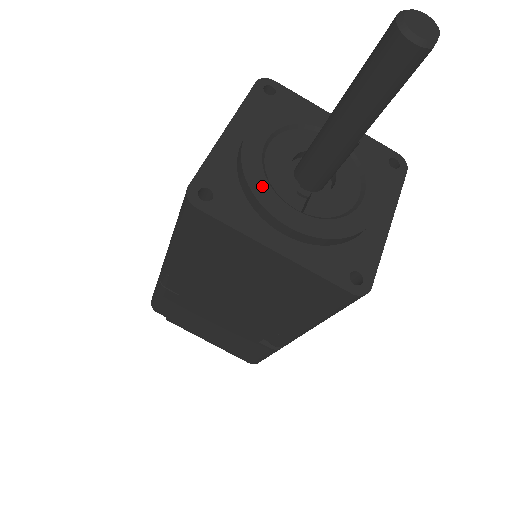
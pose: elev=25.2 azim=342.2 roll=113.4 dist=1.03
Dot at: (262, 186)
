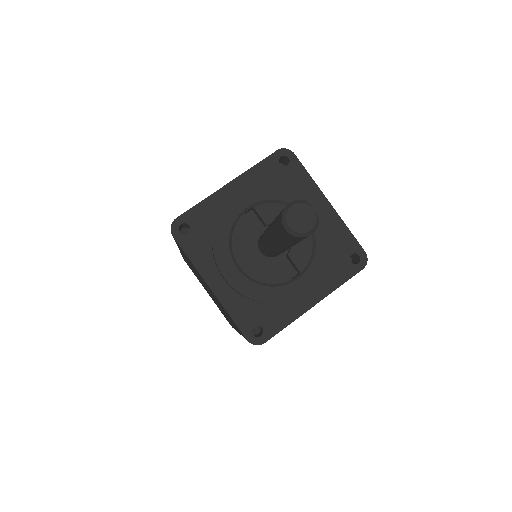
Dot at: (272, 293)
